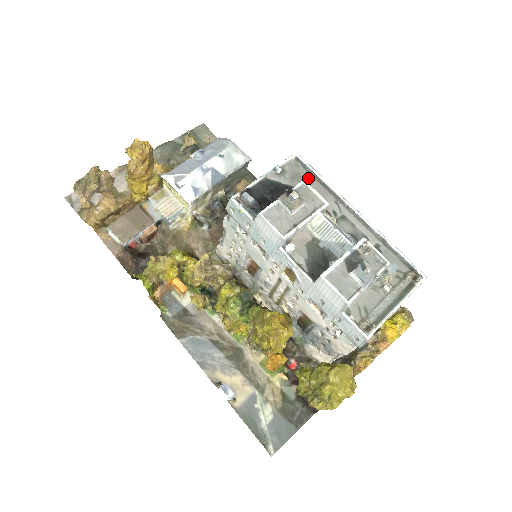
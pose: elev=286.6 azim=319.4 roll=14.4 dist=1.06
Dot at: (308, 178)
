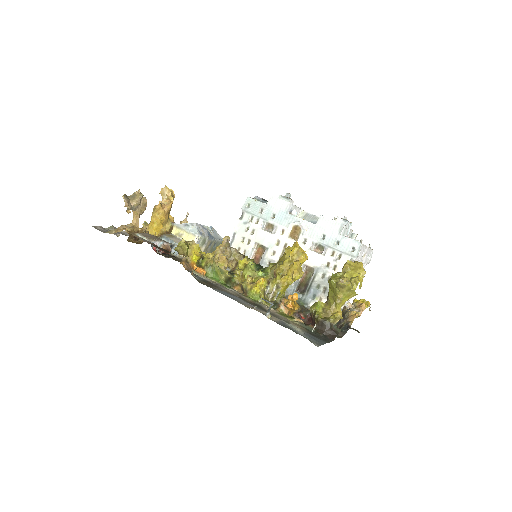
Dot at: occluded
